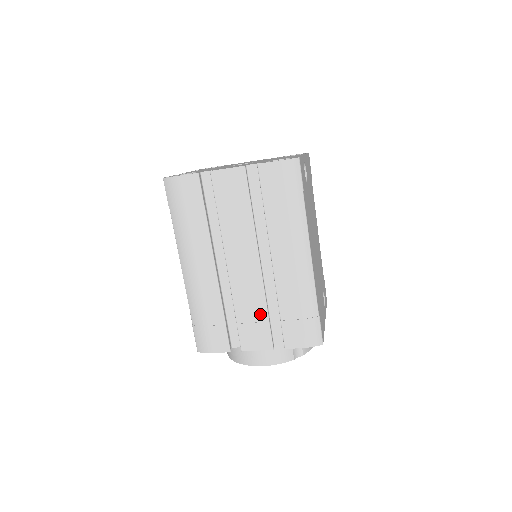
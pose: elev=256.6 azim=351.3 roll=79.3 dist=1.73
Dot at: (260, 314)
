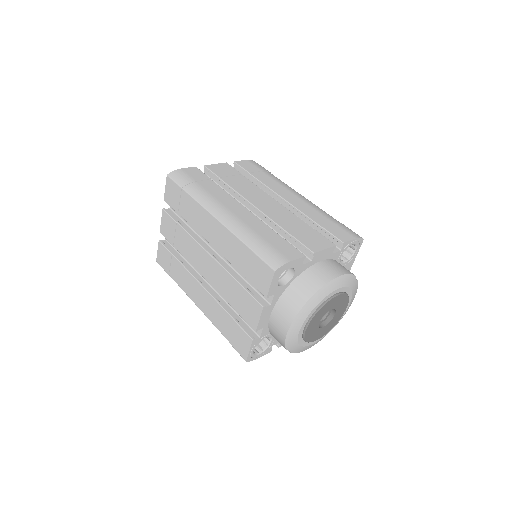
Dot at: (304, 227)
